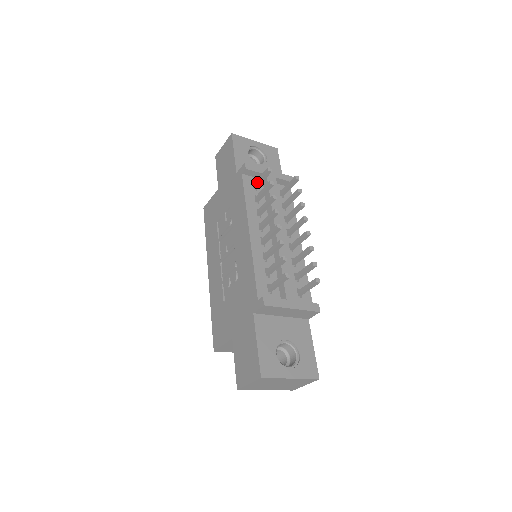
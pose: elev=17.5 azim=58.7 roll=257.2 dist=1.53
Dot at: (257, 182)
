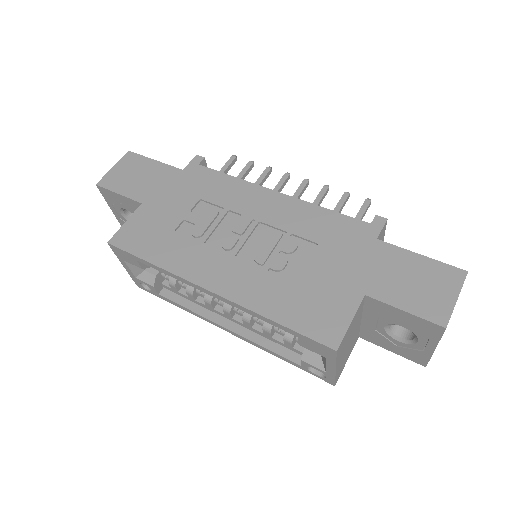
Dot at: occluded
